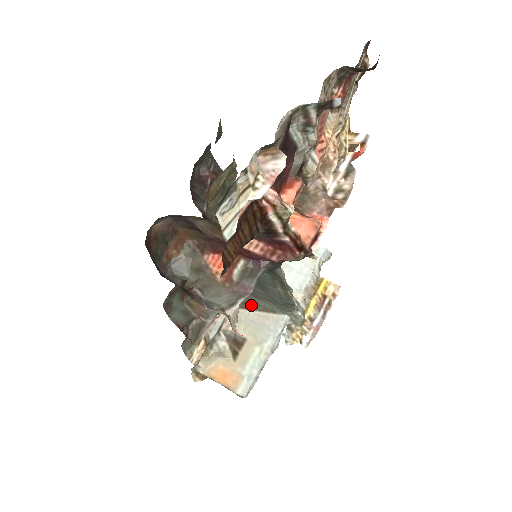
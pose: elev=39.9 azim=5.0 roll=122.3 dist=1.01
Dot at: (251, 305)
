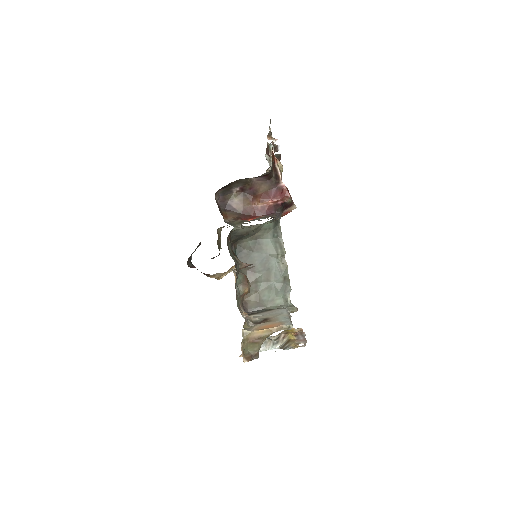
Dot at: (258, 313)
